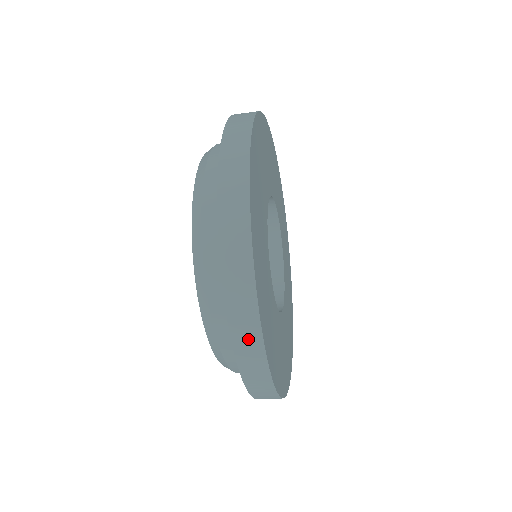
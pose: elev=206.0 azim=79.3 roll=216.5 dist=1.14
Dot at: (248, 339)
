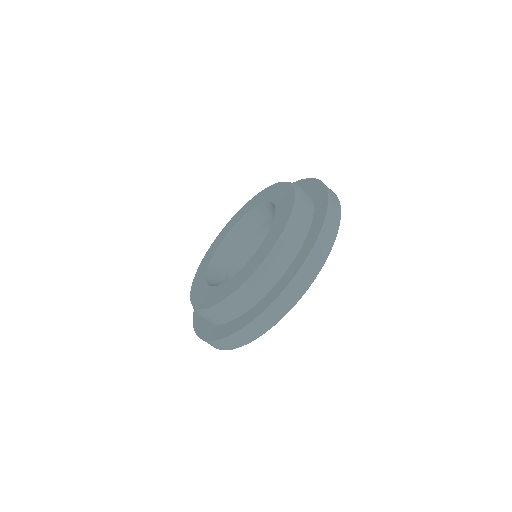
Dot at: (335, 212)
